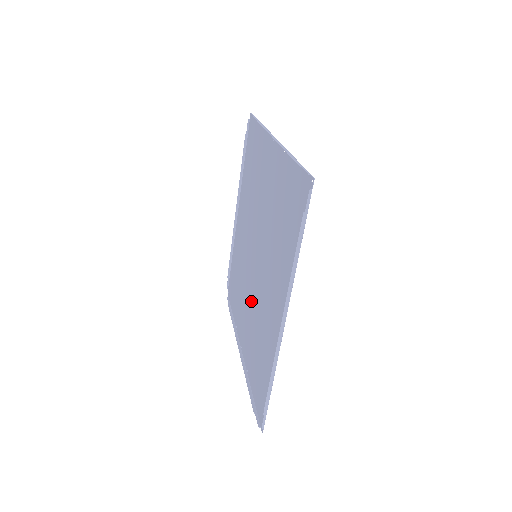
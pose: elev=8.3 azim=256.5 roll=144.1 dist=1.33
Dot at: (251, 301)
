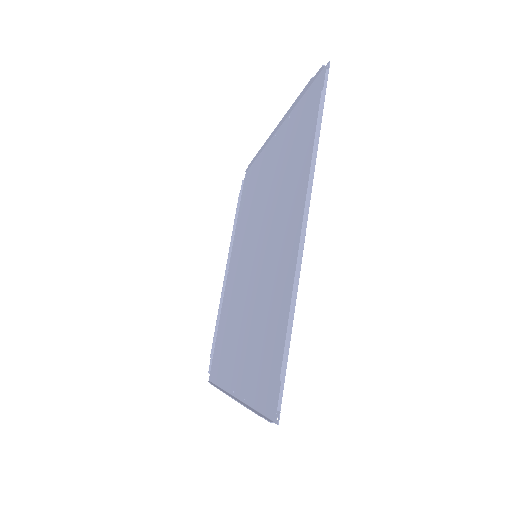
Dot at: (250, 309)
